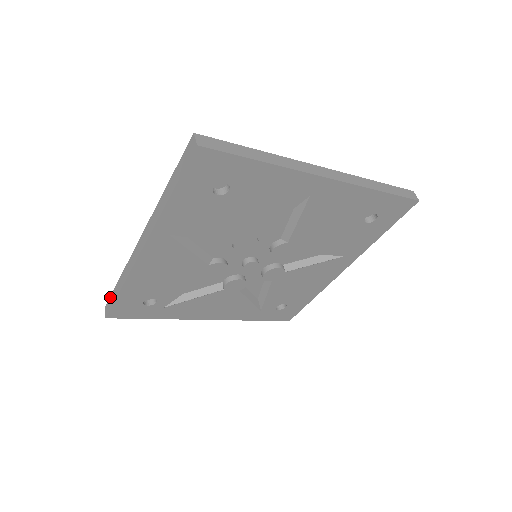
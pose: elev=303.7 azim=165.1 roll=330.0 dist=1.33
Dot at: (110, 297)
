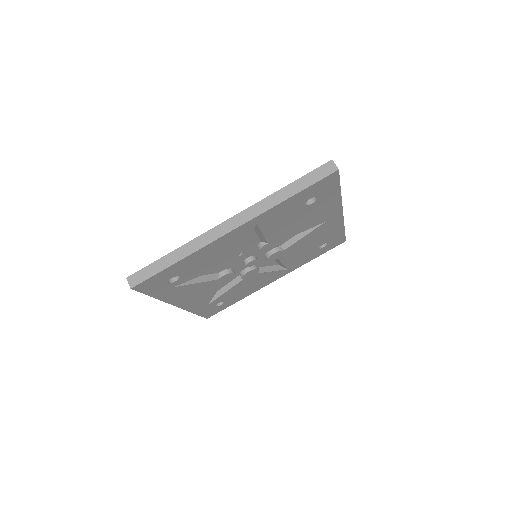
Dot at: (145, 268)
